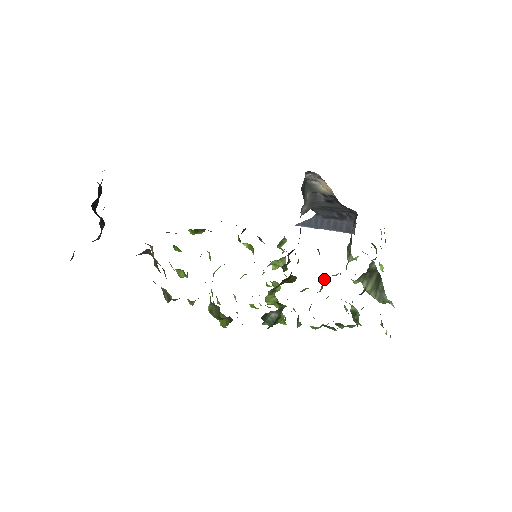
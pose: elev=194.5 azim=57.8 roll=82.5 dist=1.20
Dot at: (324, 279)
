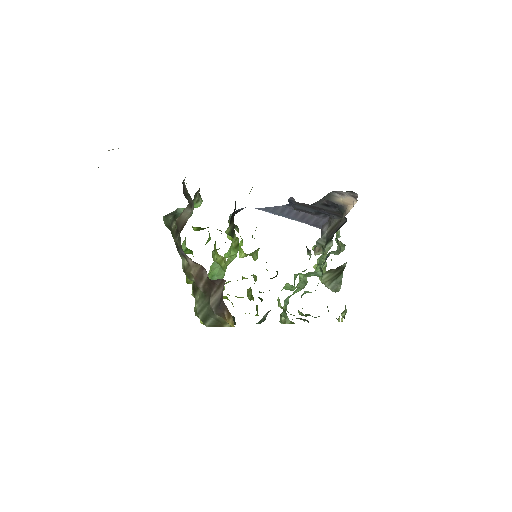
Dot at: (302, 275)
